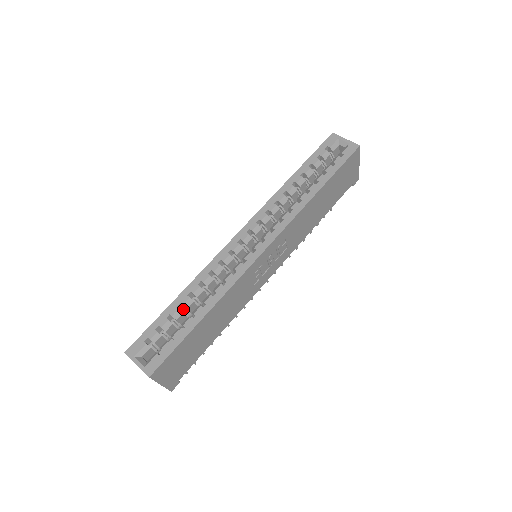
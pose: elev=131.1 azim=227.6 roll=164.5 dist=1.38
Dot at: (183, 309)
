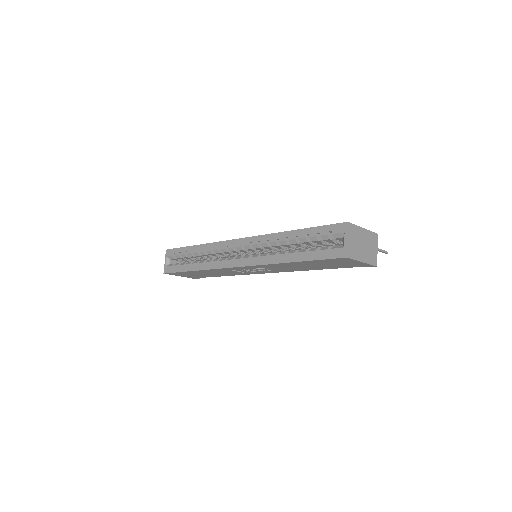
Dot at: (195, 254)
